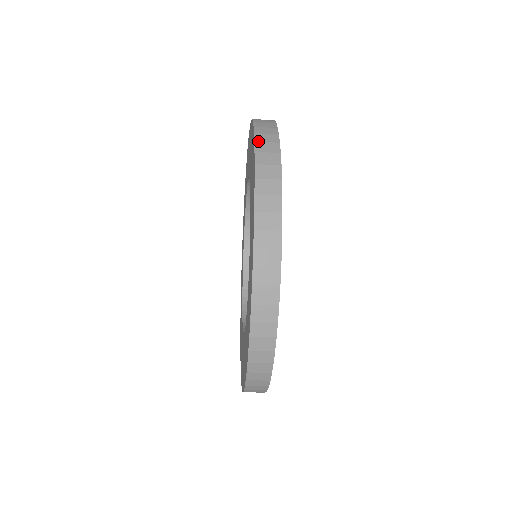
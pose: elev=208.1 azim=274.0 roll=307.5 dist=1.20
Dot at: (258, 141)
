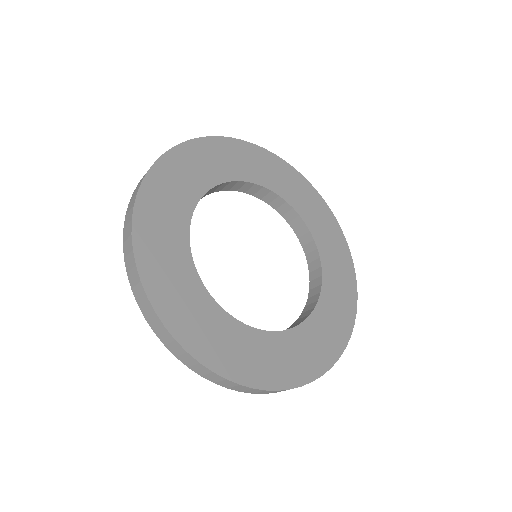
Dot at: (126, 214)
